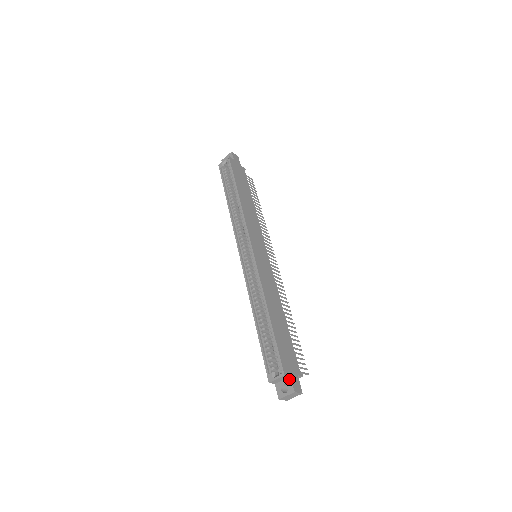
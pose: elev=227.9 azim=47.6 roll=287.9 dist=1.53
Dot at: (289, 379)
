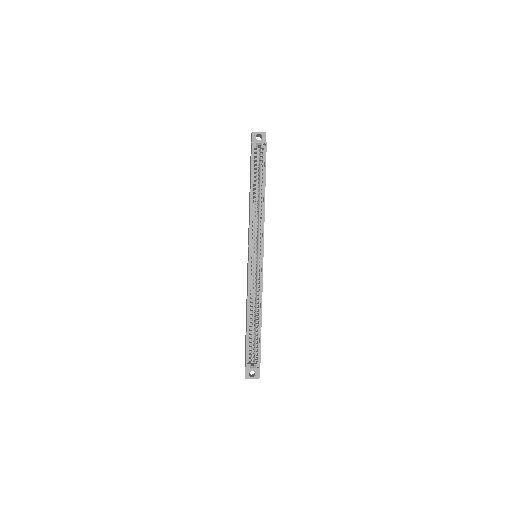
Dot at: (258, 370)
